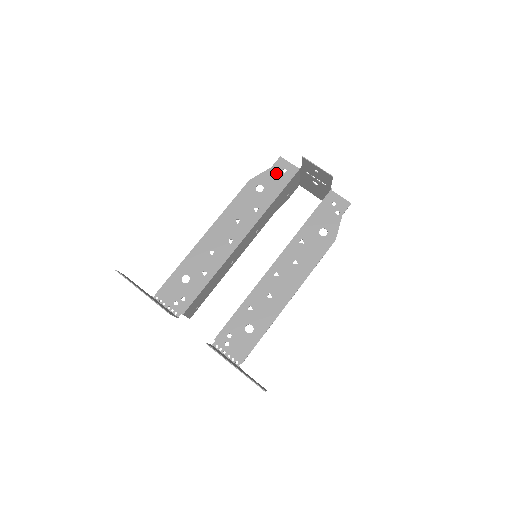
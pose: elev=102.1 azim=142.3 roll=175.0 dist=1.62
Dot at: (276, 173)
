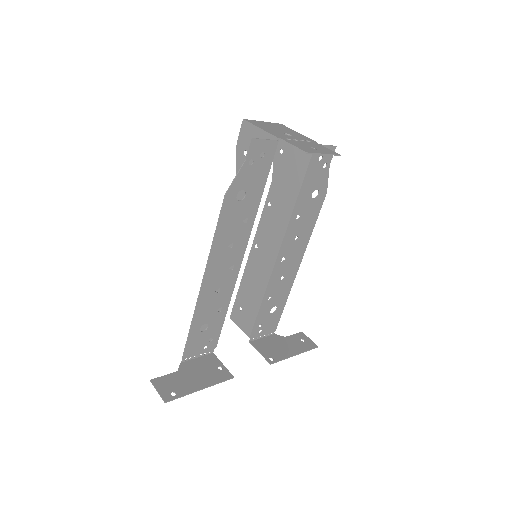
Dot at: (254, 165)
